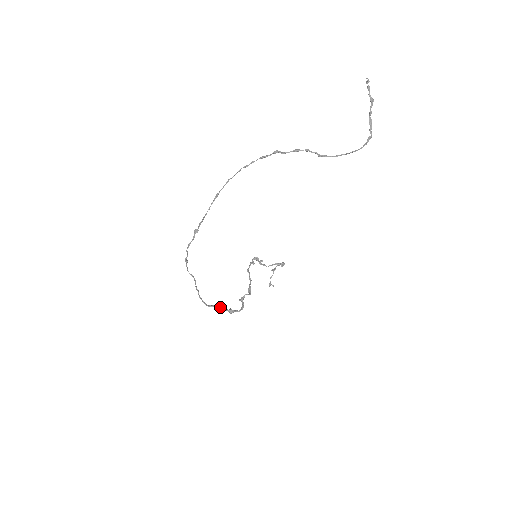
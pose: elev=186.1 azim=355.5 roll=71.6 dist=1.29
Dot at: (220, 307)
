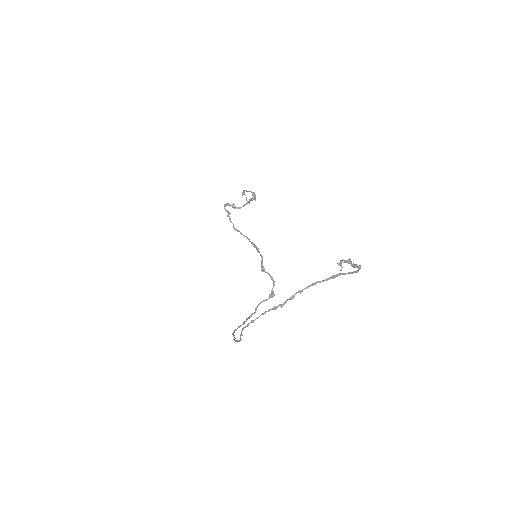
Dot at: occluded
